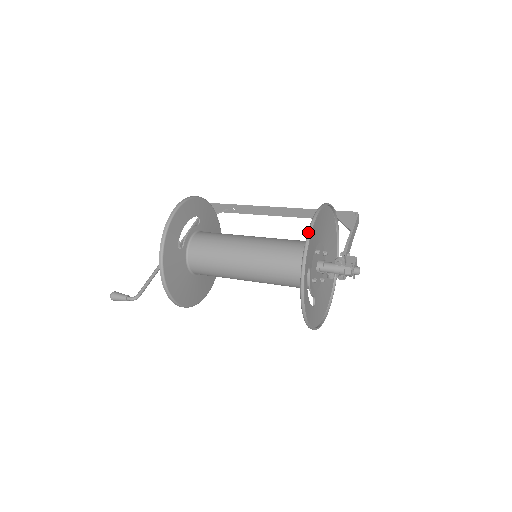
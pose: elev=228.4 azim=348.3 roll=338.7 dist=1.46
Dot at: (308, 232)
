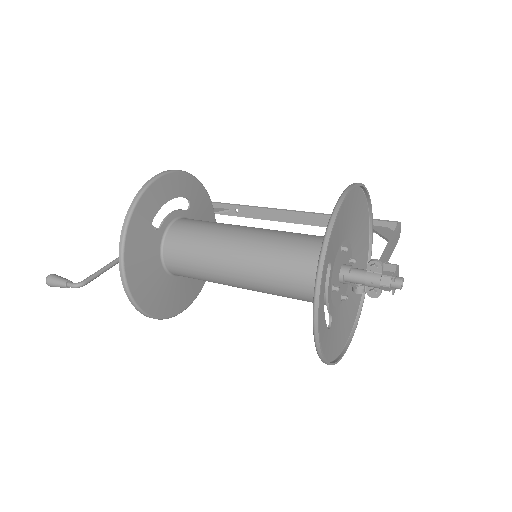
Dot at: (337, 203)
